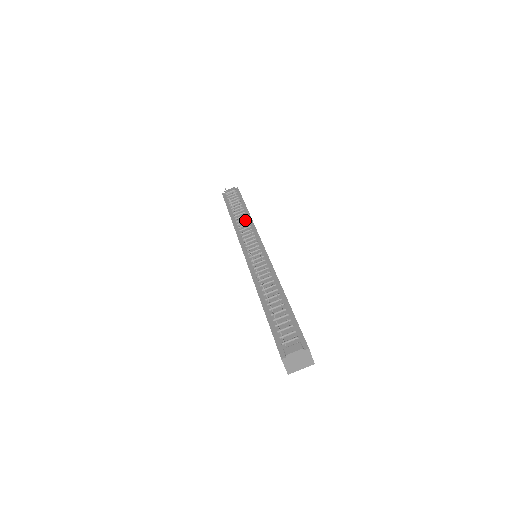
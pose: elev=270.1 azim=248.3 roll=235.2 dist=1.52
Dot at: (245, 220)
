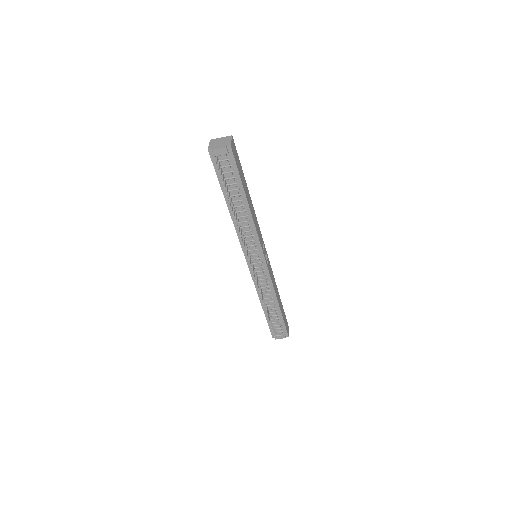
Dot at: (245, 219)
